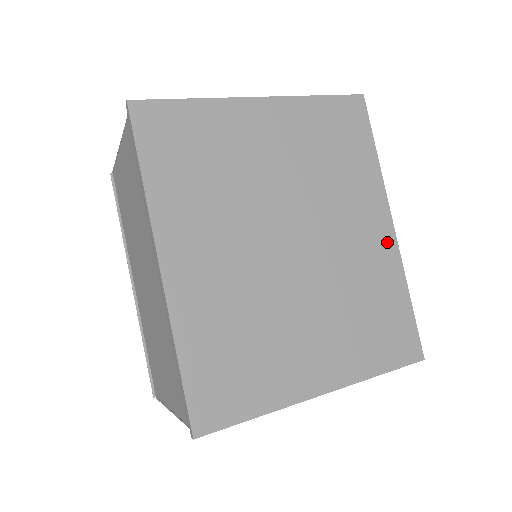
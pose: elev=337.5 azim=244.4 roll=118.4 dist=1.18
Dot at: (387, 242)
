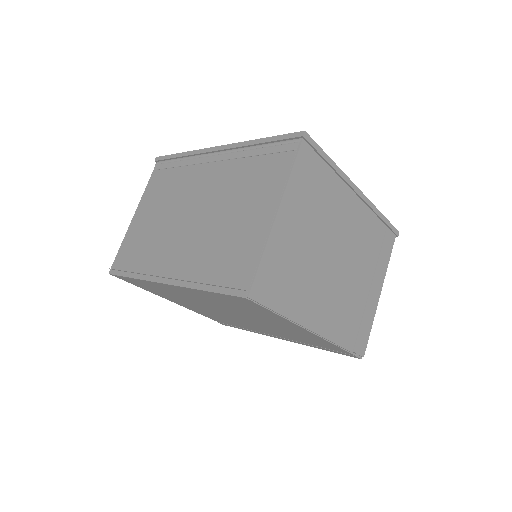
Dot at: occluded
